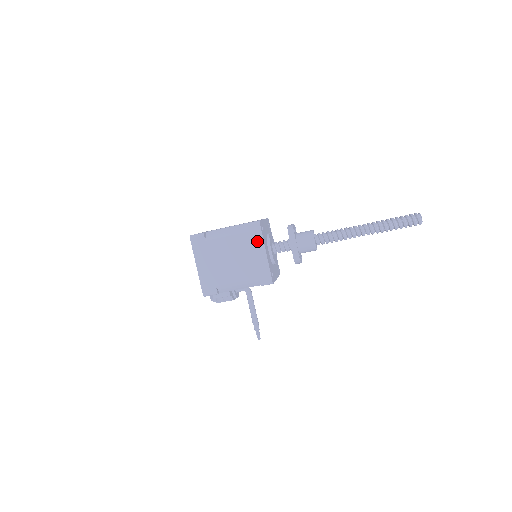
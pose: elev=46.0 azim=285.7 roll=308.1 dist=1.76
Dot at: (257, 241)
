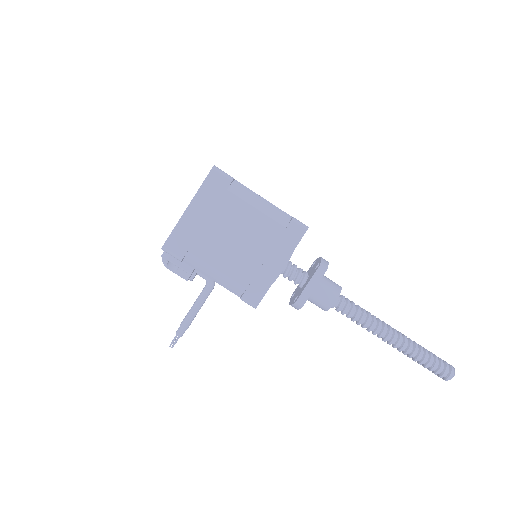
Dot at: (285, 247)
